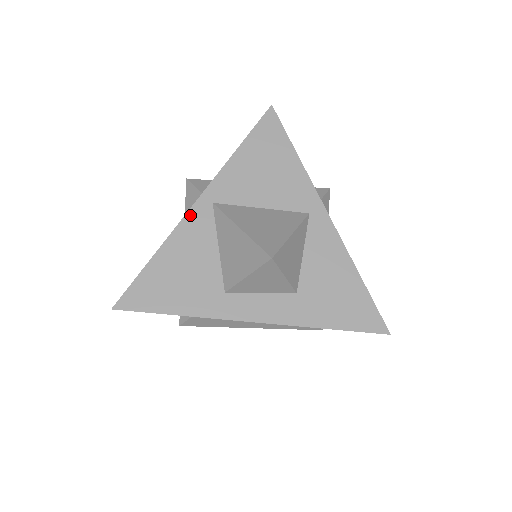
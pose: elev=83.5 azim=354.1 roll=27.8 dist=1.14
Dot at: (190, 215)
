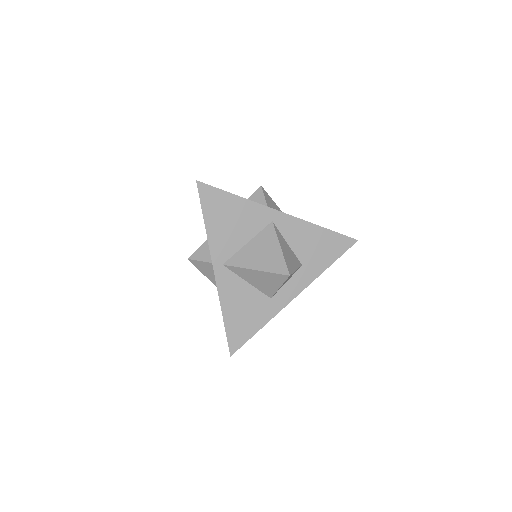
Dot at: (218, 282)
